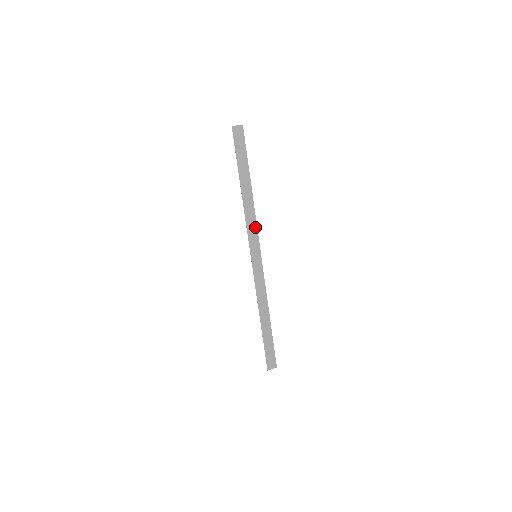
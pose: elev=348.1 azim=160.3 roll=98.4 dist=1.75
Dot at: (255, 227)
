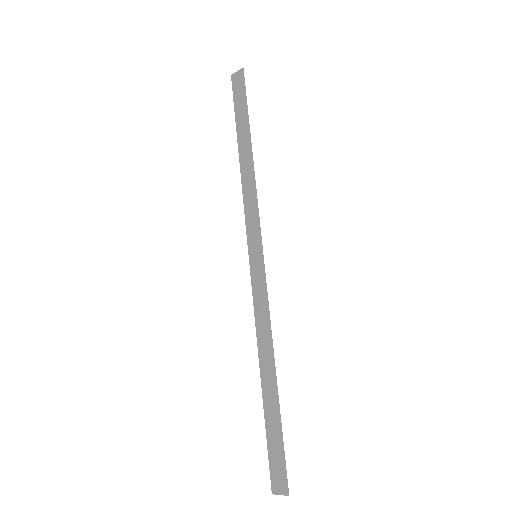
Dot at: (256, 208)
